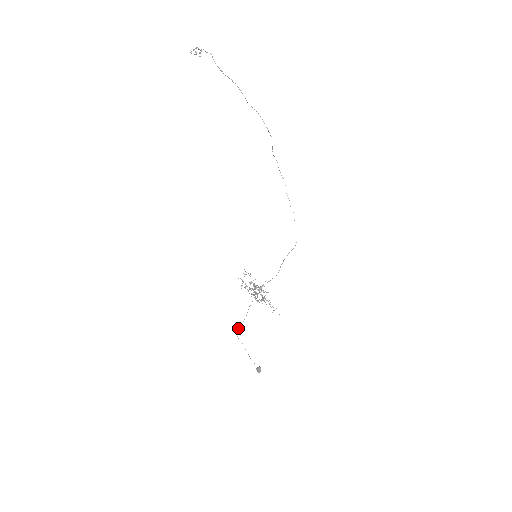
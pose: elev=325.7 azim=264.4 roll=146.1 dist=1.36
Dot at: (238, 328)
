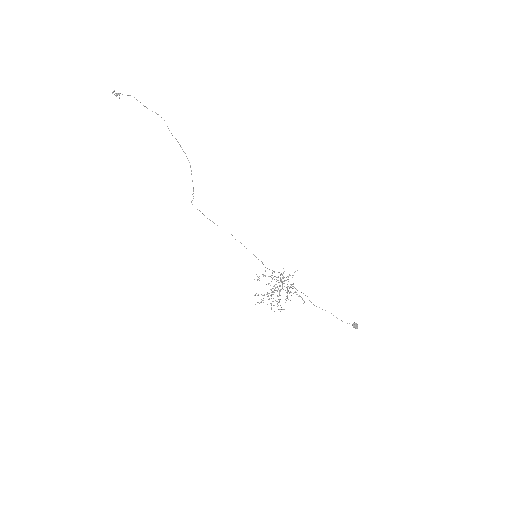
Dot at: occluded
